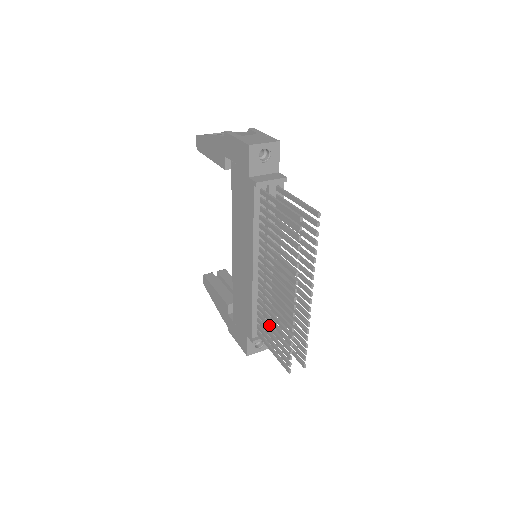
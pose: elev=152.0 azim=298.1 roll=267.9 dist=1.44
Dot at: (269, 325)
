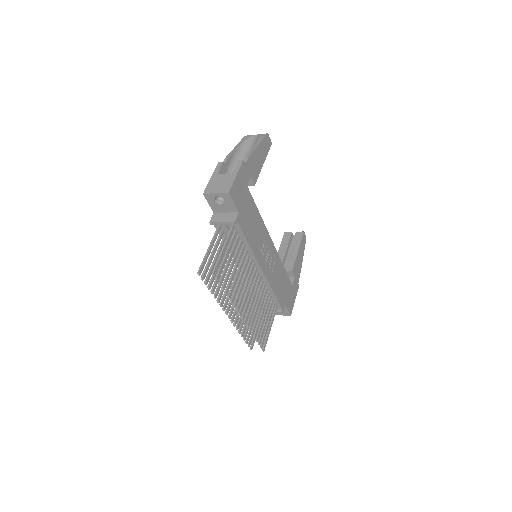
Dot at: occluded
